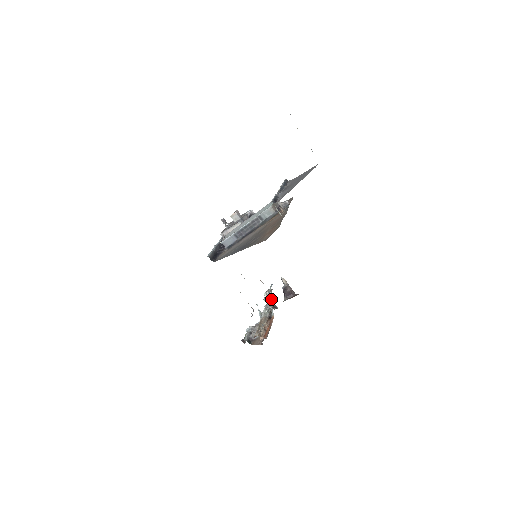
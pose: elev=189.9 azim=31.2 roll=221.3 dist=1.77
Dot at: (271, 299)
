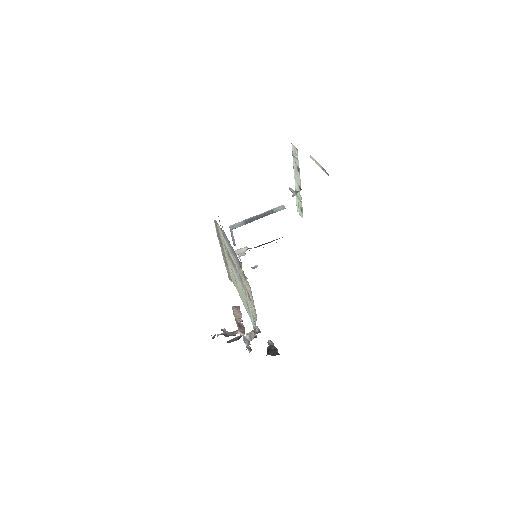
Dot at: occluded
